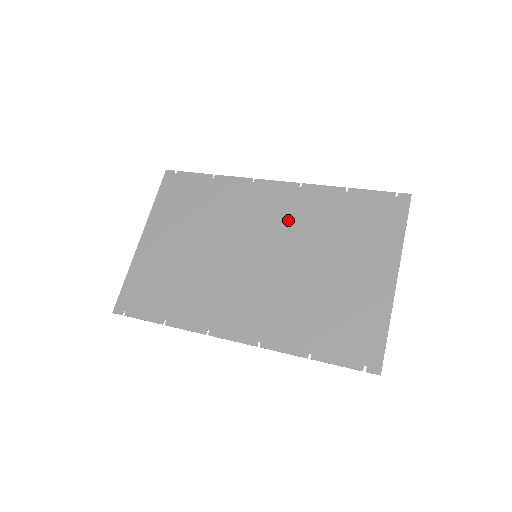
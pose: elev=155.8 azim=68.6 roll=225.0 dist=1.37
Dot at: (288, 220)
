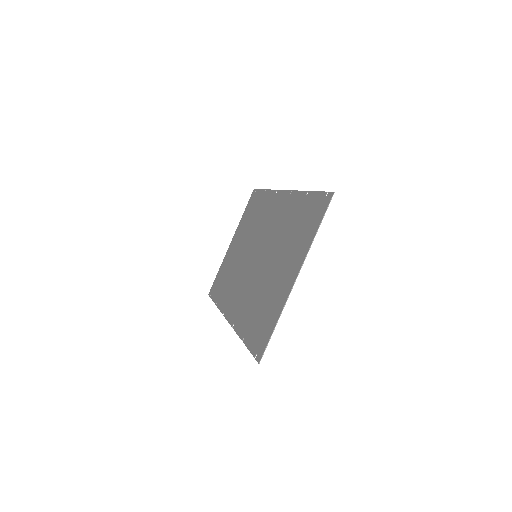
Dot at: (276, 225)
